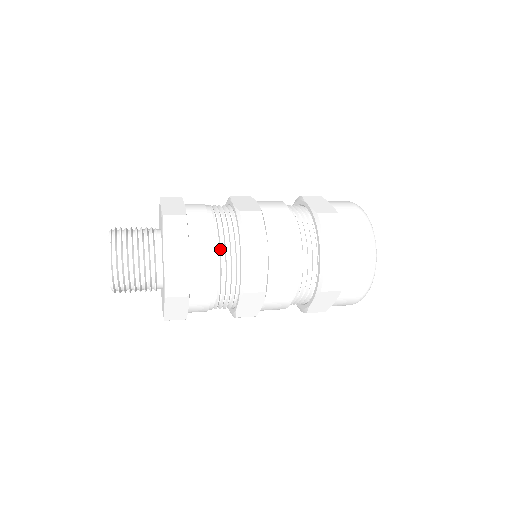
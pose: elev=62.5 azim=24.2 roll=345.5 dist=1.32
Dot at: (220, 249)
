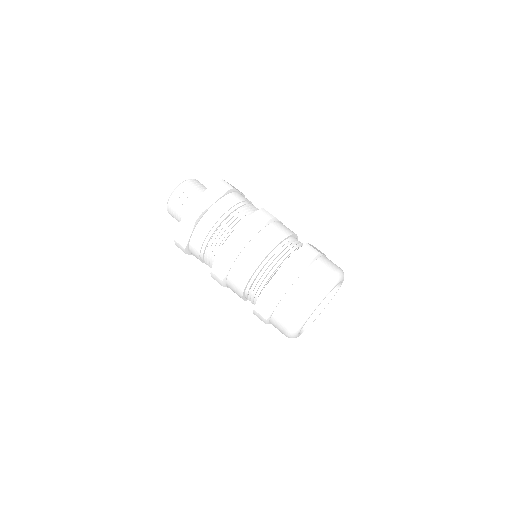
Dot at: (210, 245)
